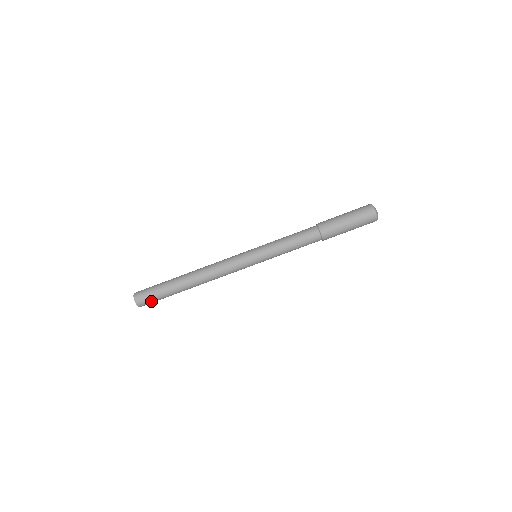
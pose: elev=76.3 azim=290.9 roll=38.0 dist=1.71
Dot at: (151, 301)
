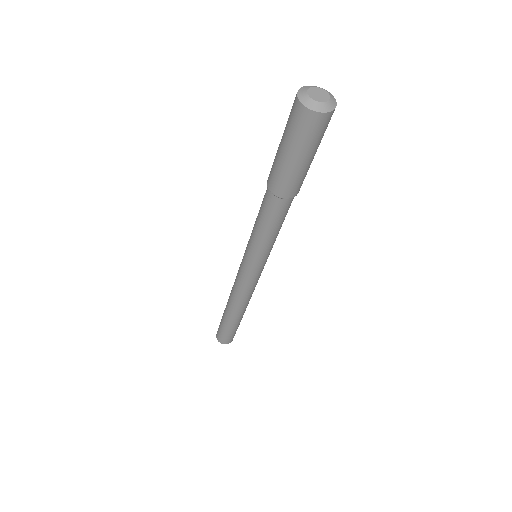
Dot at: (234, 334)
